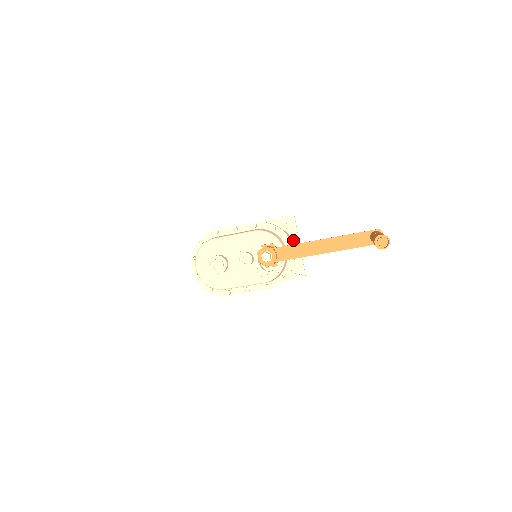
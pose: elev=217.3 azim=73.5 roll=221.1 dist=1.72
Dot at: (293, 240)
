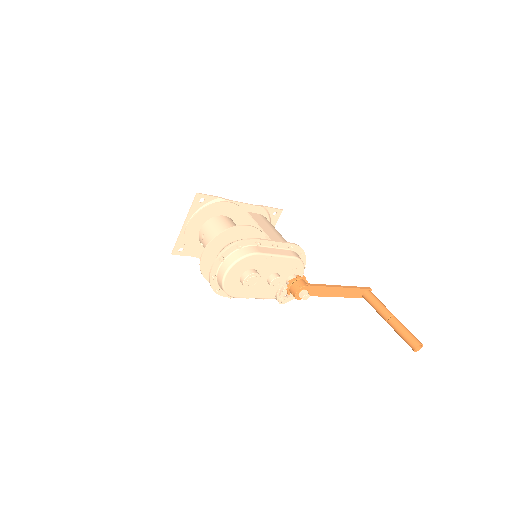
Dot at: occluded
